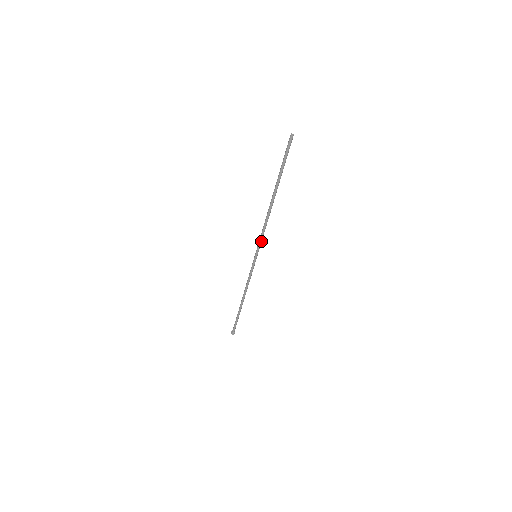
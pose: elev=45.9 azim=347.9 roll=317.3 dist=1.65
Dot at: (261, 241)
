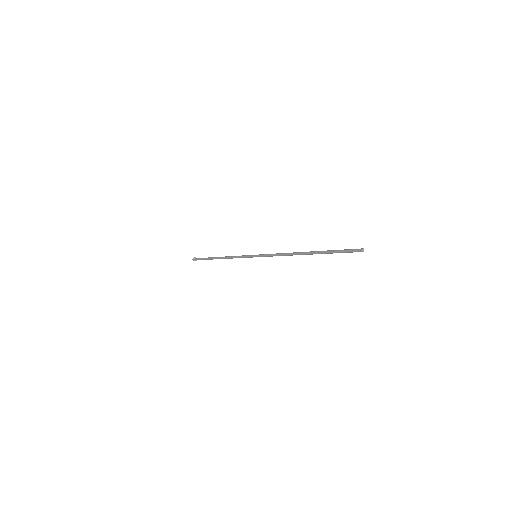
Dot at: (269, 256)
